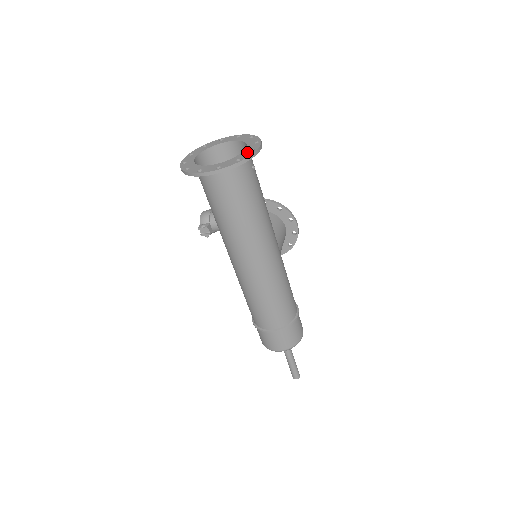
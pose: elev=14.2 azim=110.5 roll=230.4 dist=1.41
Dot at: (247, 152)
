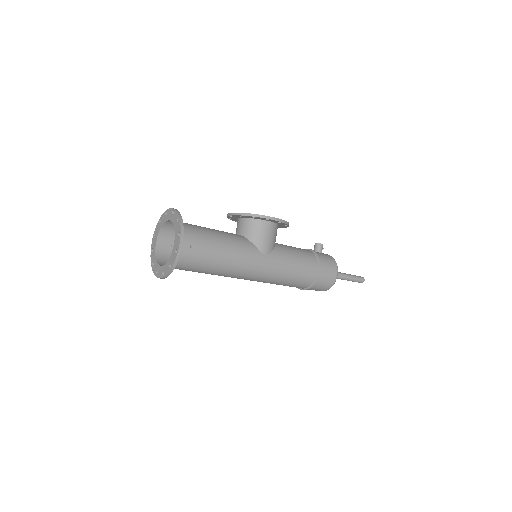
Dot at: (174, 254)
